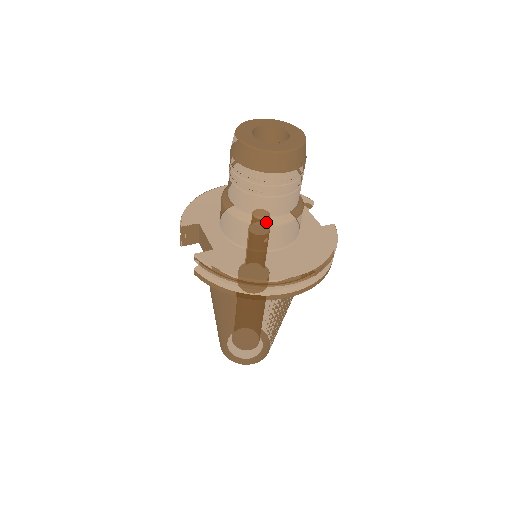
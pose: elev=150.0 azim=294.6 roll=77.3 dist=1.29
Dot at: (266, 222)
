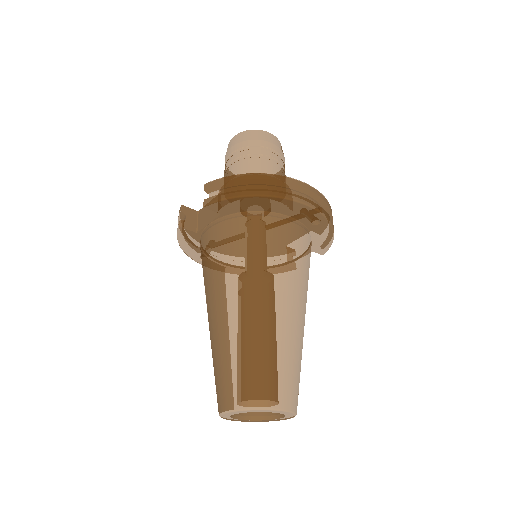
Dot at: occluded
